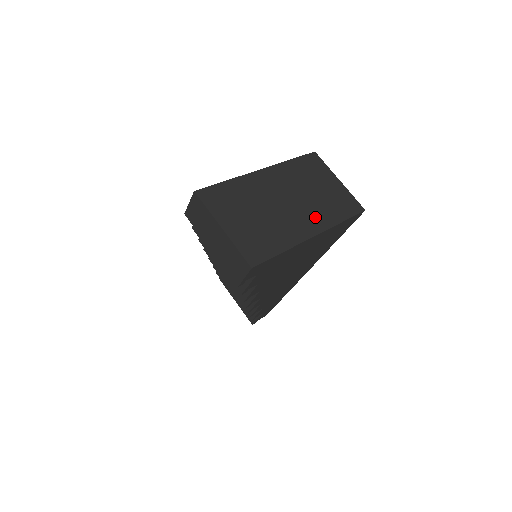
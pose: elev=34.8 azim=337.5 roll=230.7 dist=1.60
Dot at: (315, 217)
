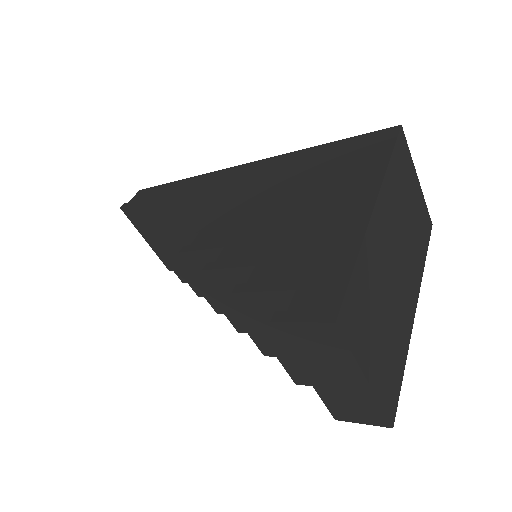
Dot at: (413, 272)
